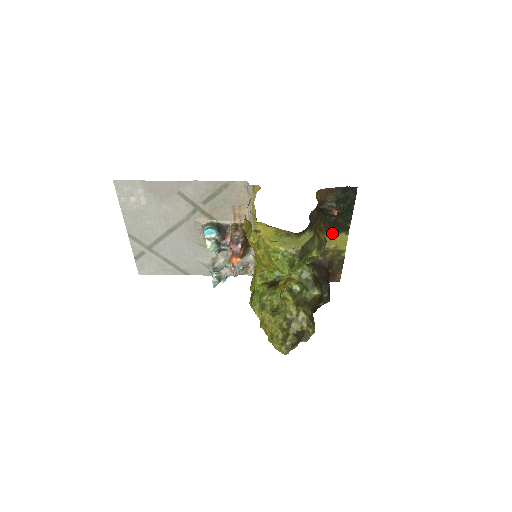
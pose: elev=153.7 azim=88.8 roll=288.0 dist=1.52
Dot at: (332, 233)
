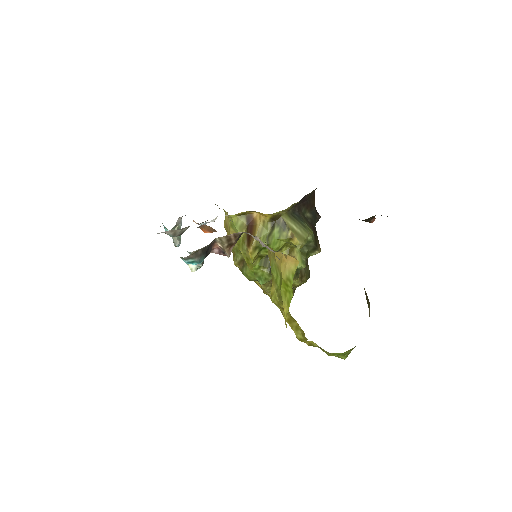
Dot at: occluded
